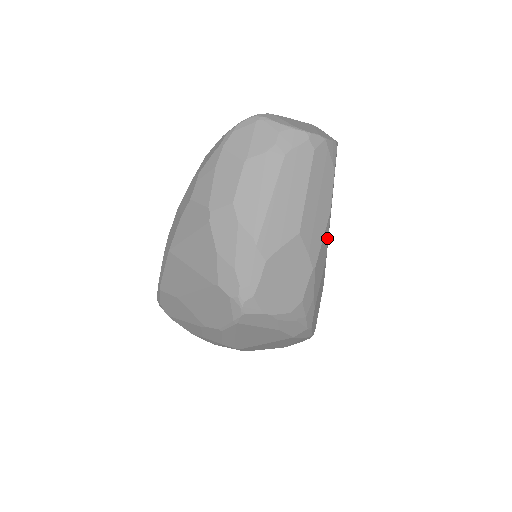
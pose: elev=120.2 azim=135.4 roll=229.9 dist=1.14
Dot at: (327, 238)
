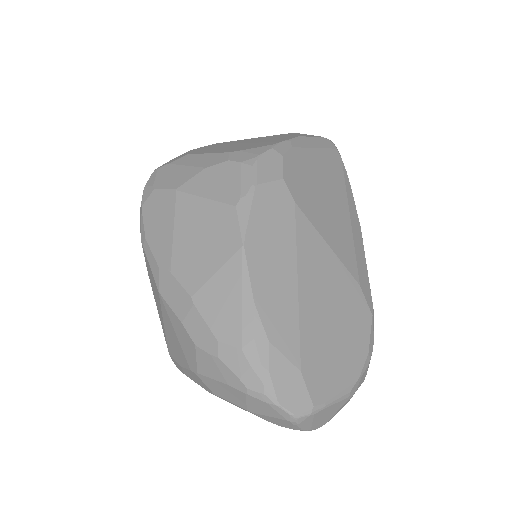
Dot at: occluded
